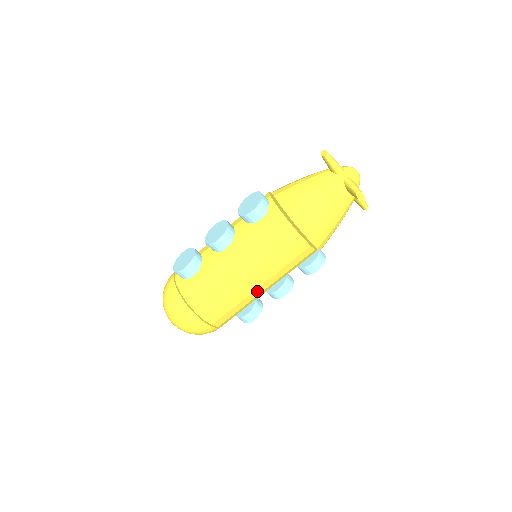
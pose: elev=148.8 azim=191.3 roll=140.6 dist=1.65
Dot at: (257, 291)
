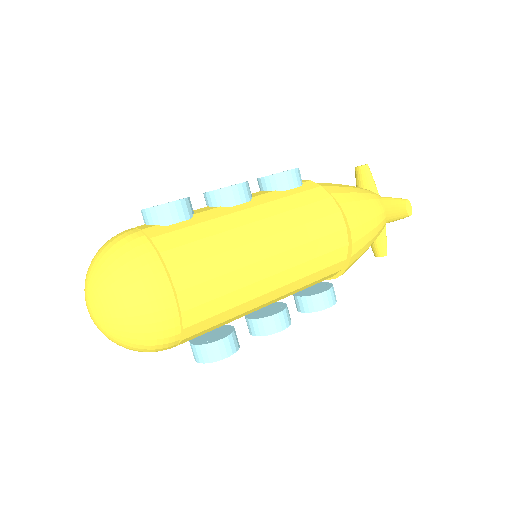
Dot at: (266, 284)
